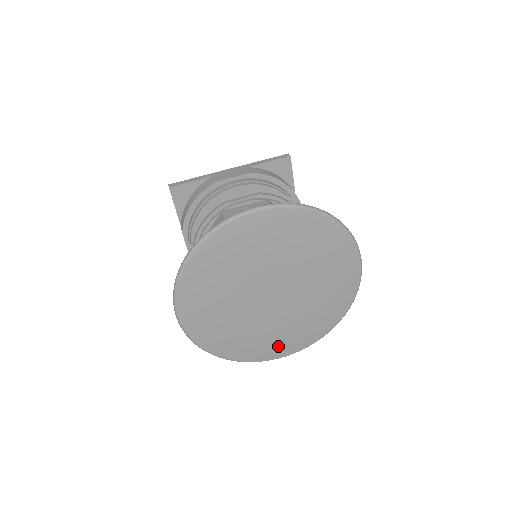
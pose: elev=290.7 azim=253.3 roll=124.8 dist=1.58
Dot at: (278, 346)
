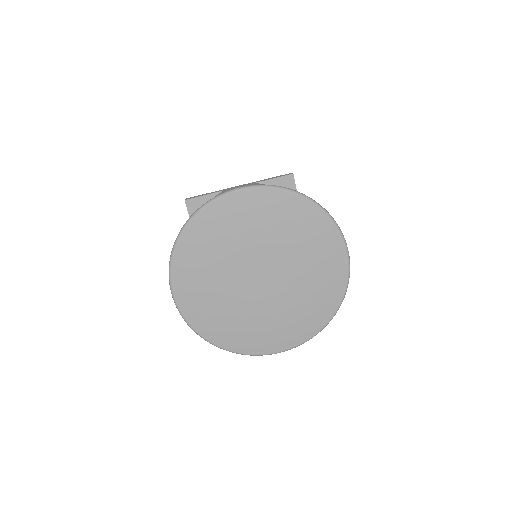
Dot at: (272, 338)
